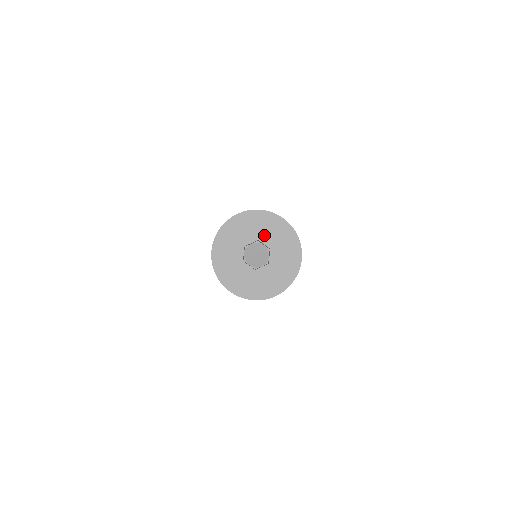
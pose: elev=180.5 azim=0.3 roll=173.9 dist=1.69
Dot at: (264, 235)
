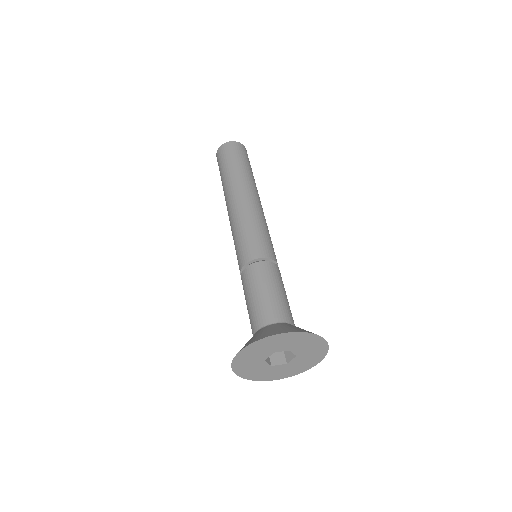
Dot at: (276, 348)
